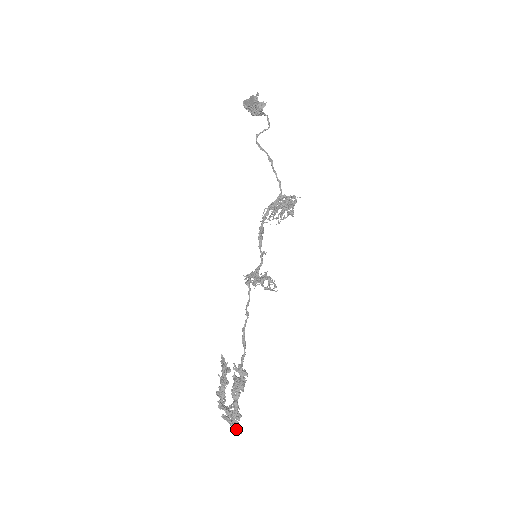
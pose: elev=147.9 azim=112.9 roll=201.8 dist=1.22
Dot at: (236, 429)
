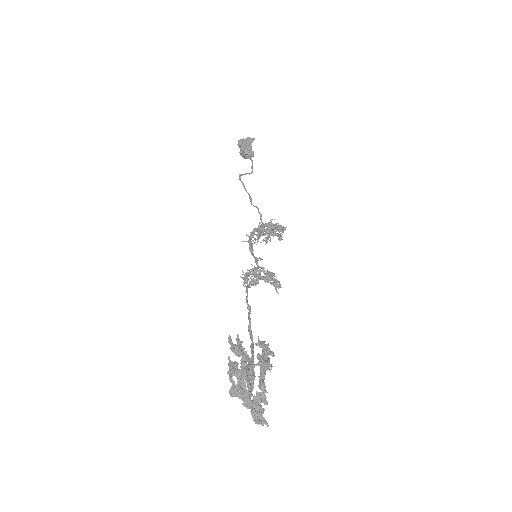
Dot at: (260, 420)
